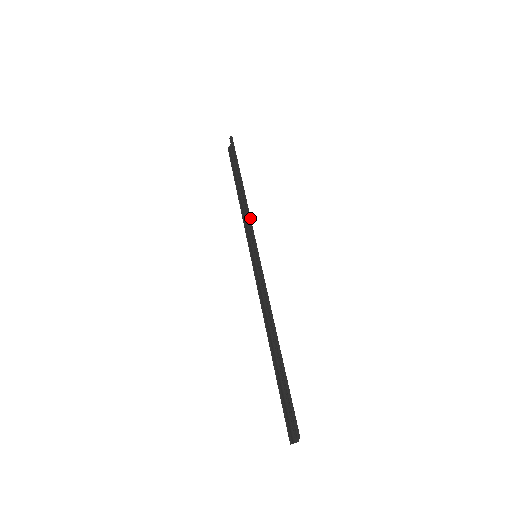
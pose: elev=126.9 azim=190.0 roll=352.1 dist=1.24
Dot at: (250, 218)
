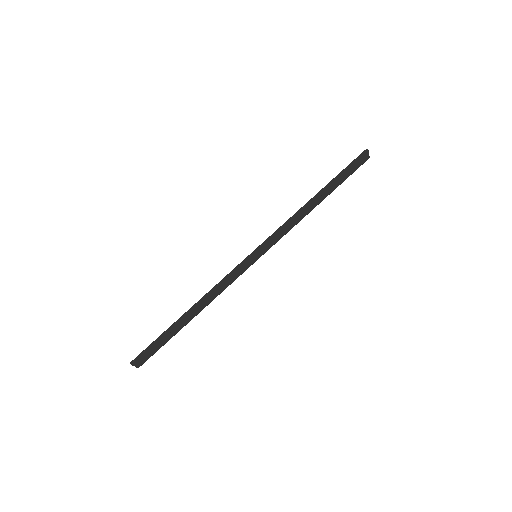
Dot at: (281, 227)
